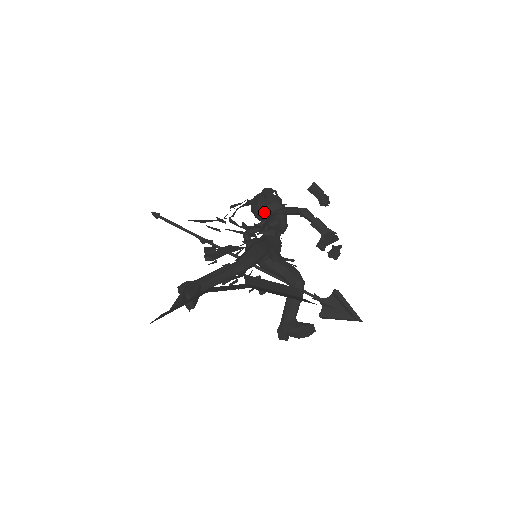
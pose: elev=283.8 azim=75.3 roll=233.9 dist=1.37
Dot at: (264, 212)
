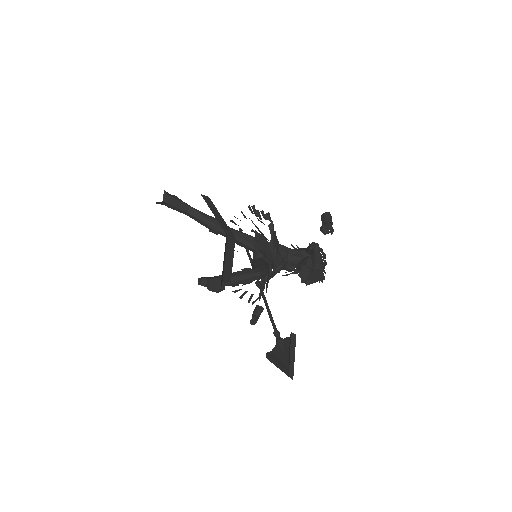
Dot at: occluded
